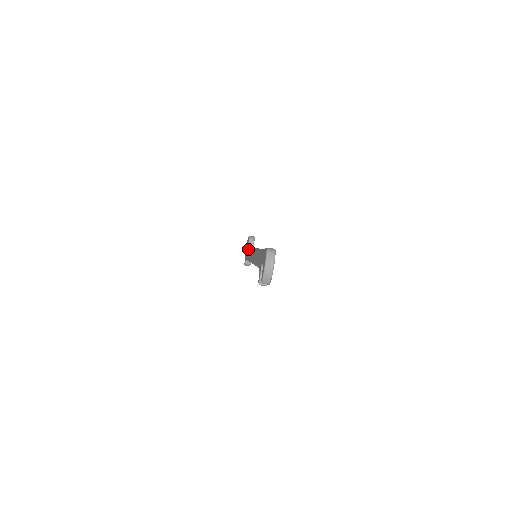
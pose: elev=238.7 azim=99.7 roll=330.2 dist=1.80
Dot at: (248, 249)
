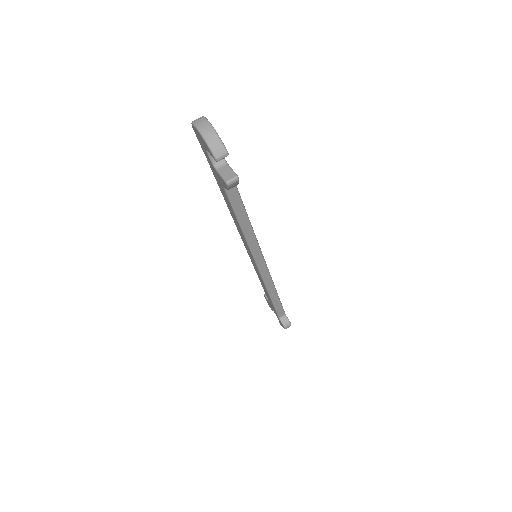
Dot at: occluded
